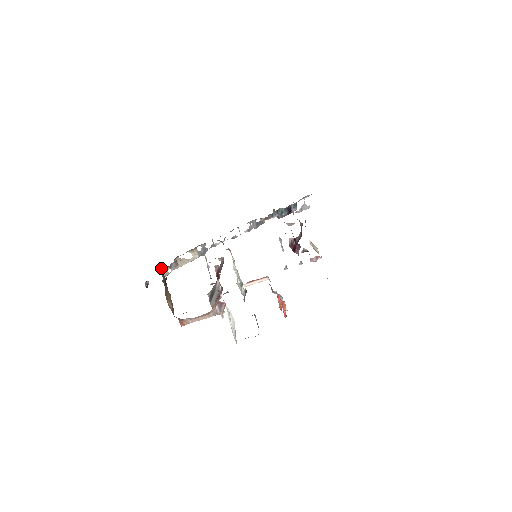
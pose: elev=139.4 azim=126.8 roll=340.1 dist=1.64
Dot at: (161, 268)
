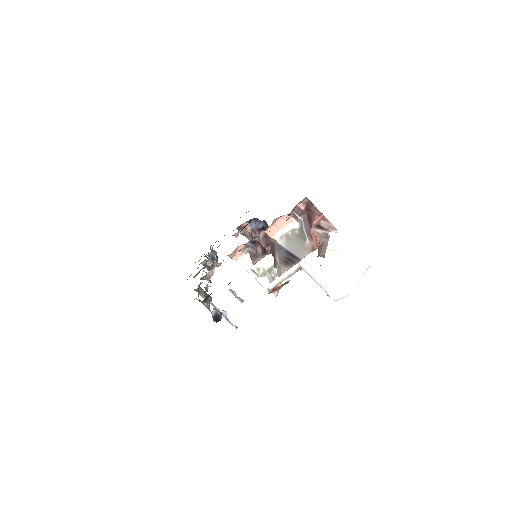
Dot at: occluded
